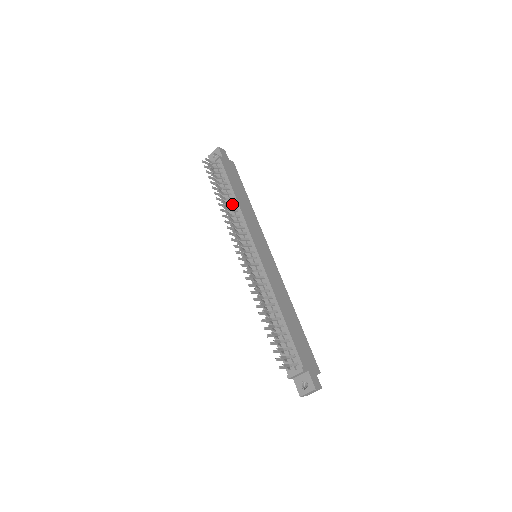
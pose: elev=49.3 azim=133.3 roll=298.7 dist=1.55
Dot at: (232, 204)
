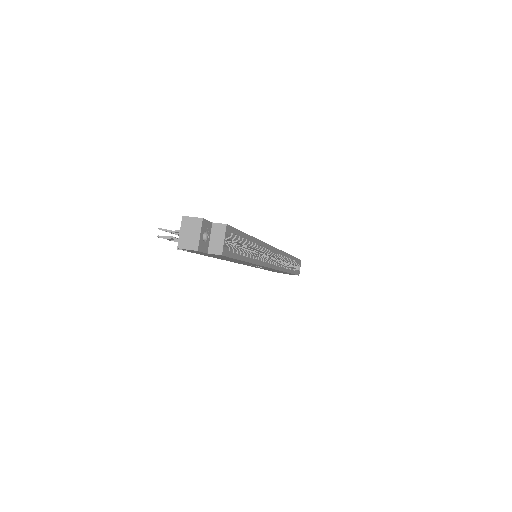
Dot at: occluded
